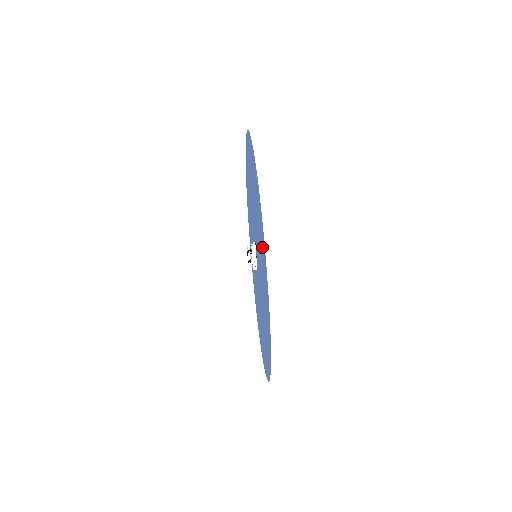
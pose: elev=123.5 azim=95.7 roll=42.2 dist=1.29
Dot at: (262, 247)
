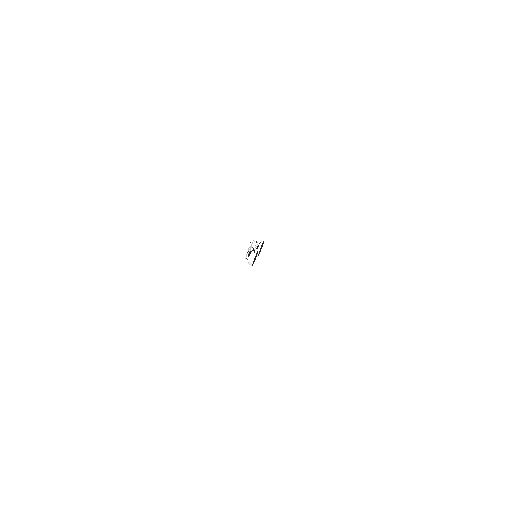
Dot at: occluded
